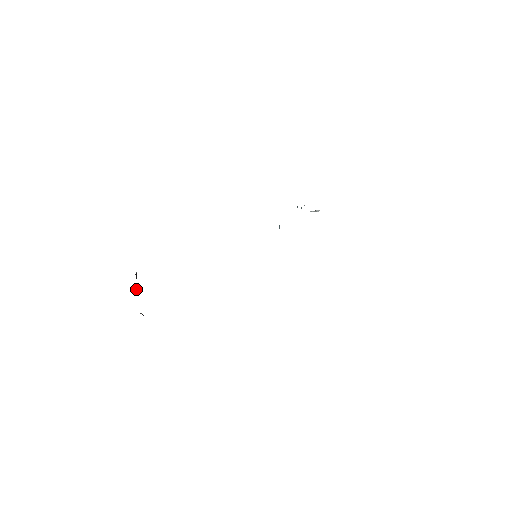
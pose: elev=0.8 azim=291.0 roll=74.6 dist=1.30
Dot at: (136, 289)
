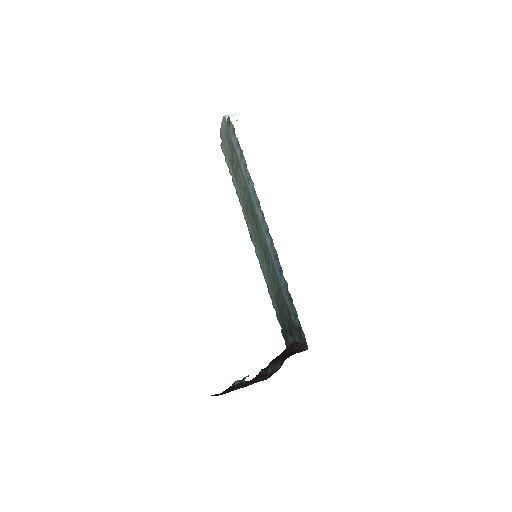
Dot at: occluded
